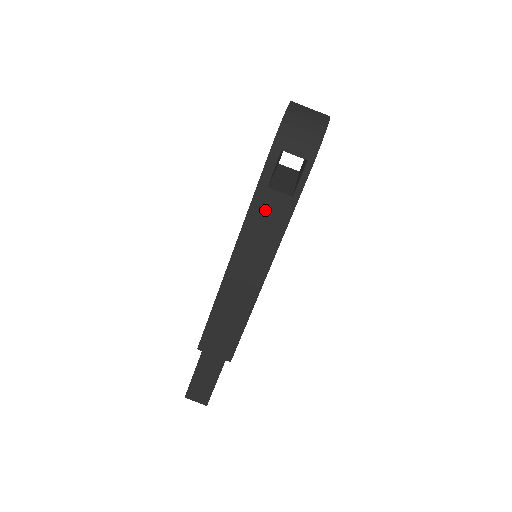
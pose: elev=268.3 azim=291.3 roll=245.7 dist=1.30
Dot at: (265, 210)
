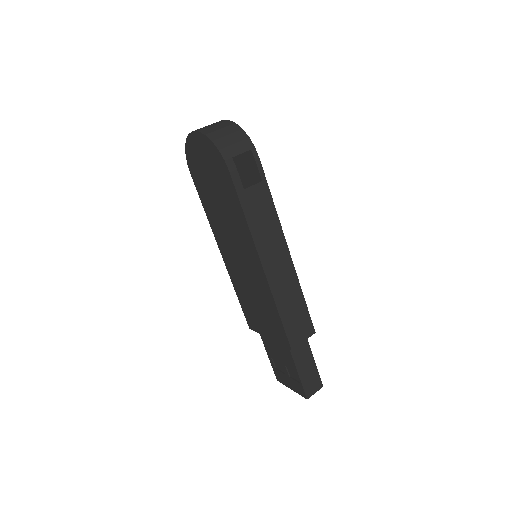
Dot at: (254, 206)
